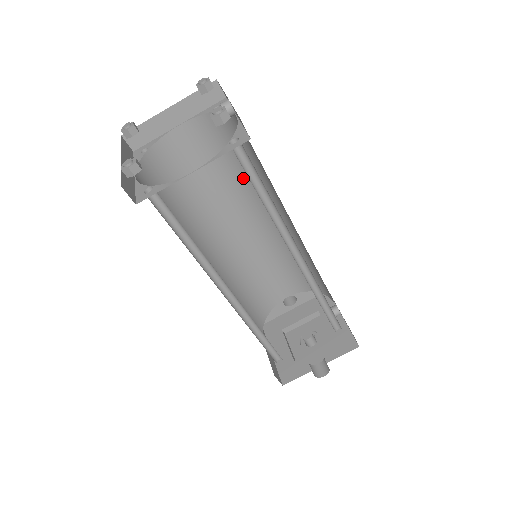
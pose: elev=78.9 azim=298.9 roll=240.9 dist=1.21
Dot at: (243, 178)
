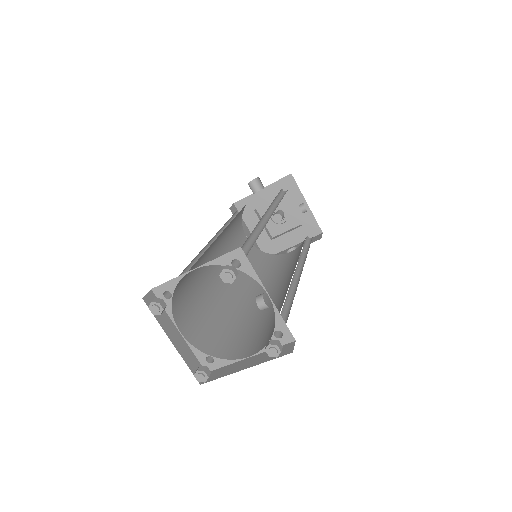
Dot at: occluded
